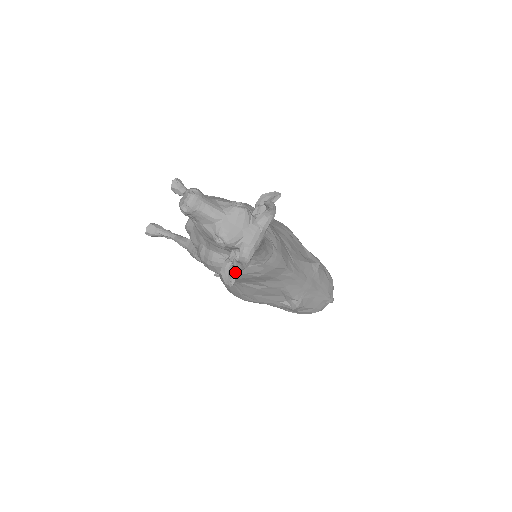
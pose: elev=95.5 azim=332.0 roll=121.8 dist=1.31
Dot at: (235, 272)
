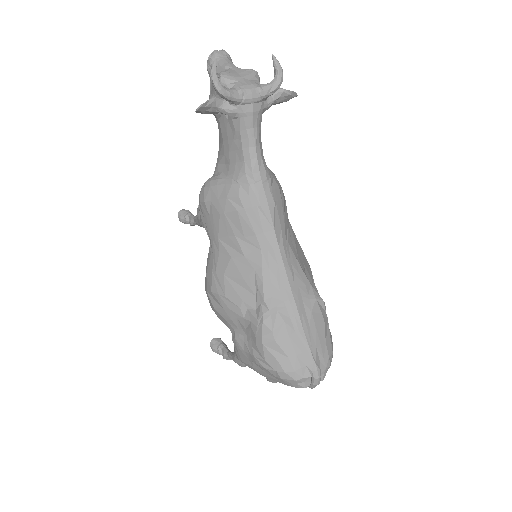
Dot at: (210, 99)
